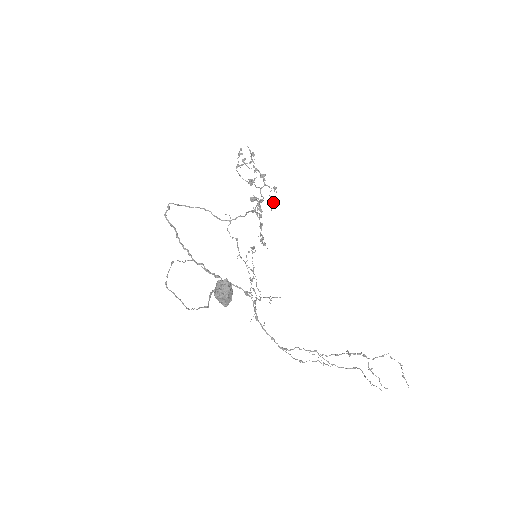
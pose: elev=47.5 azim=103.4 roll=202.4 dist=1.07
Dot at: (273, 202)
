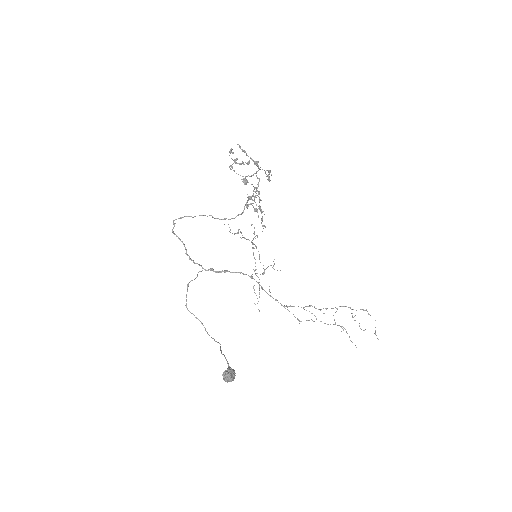
Dot at: (269, 178)
